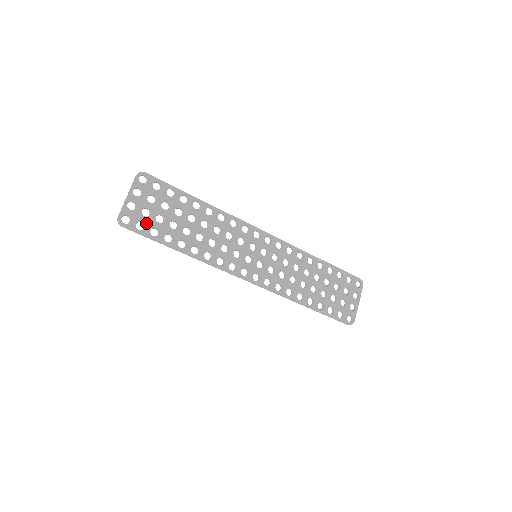
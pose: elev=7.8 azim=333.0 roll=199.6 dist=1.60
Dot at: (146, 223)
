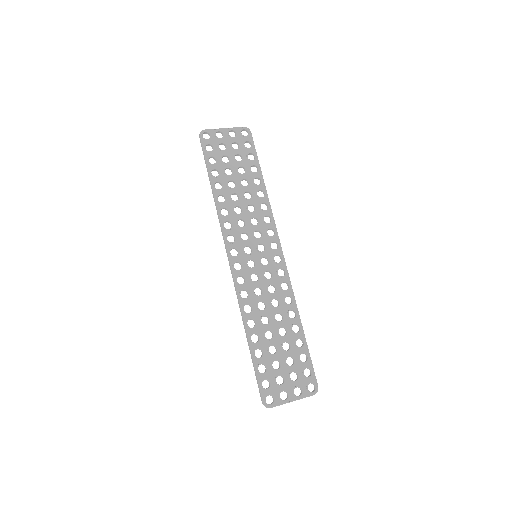
Dot at: (215, 151)
